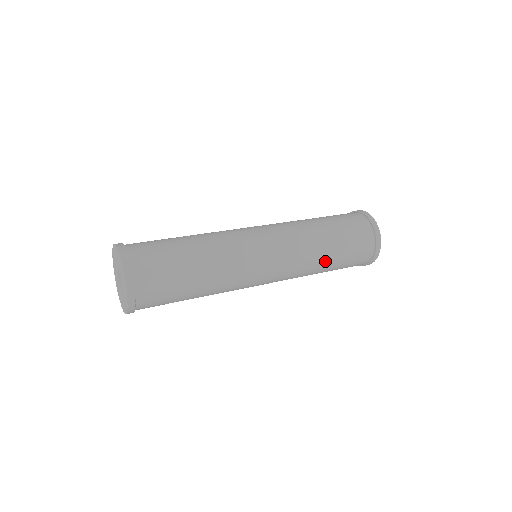
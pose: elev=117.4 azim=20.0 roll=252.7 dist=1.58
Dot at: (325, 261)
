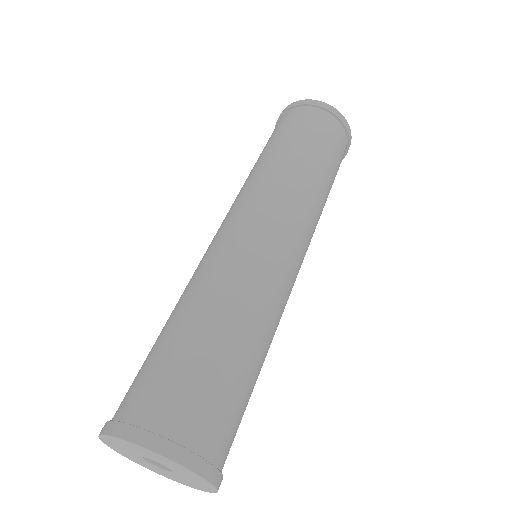
Dot at: (321, 182)
